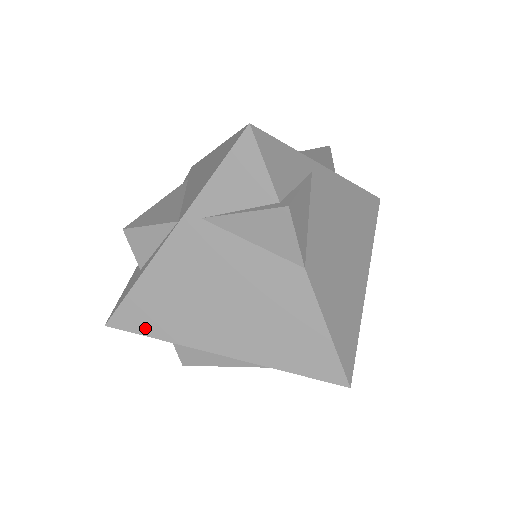
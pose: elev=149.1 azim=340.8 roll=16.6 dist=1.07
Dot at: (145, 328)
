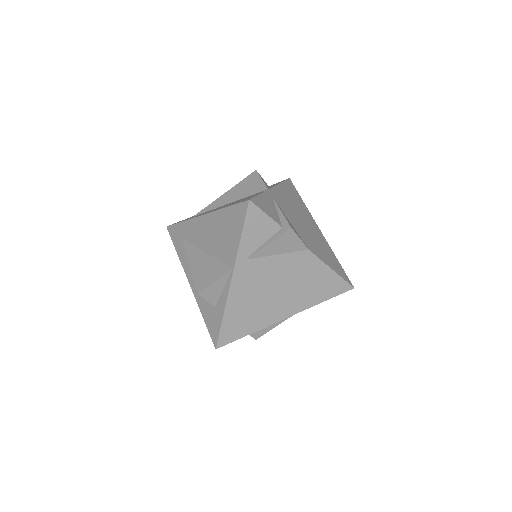
Dot at: (240, 334)
